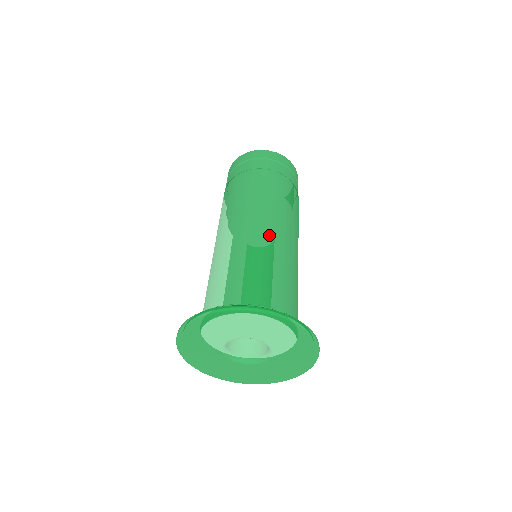
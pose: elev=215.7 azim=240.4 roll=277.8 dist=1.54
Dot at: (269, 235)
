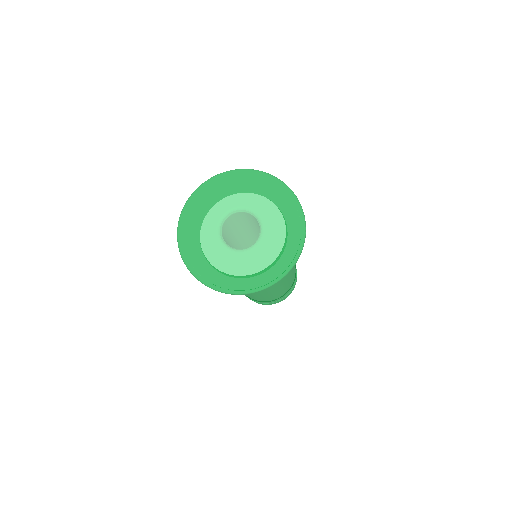
Dot at: occluded
